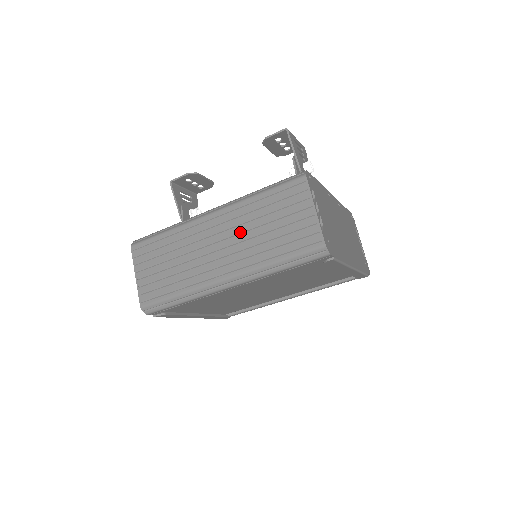
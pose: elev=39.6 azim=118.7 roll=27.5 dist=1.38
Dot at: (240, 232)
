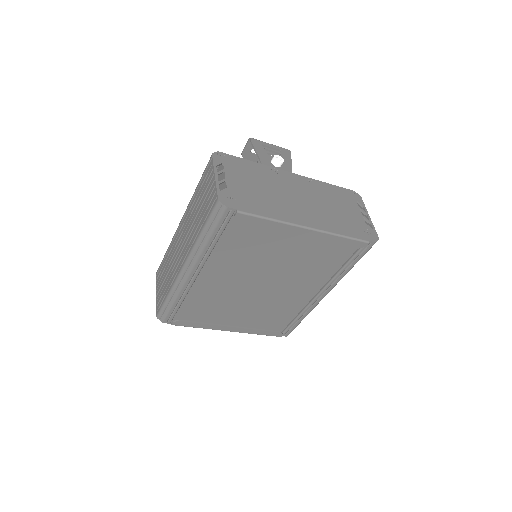
Dot at: (189, 224)
